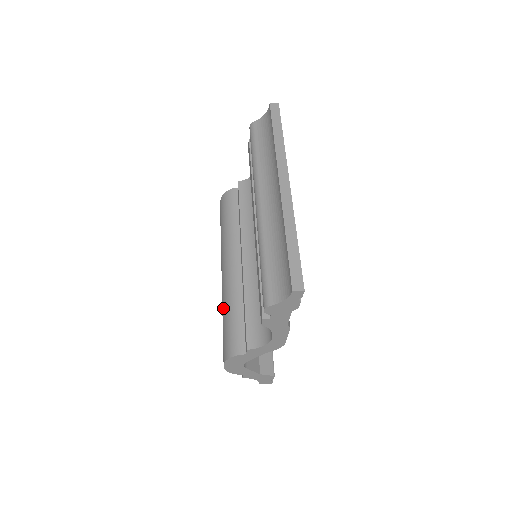
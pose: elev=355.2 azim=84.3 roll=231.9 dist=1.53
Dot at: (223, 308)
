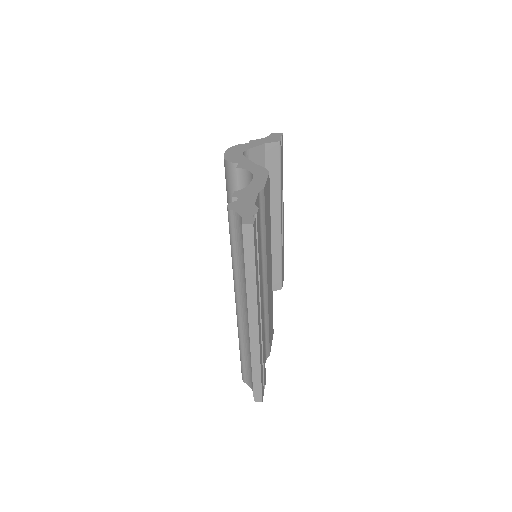
Dot at: occluded
